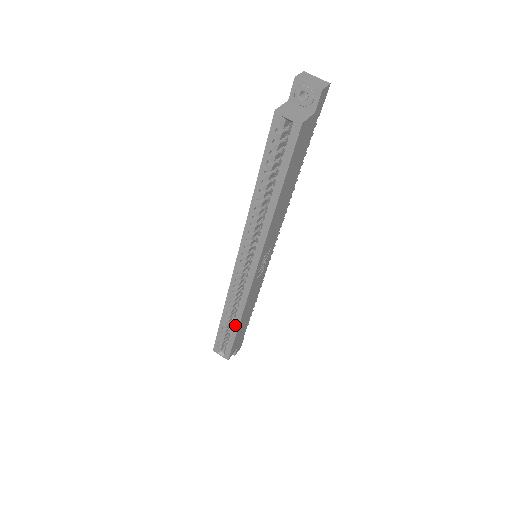
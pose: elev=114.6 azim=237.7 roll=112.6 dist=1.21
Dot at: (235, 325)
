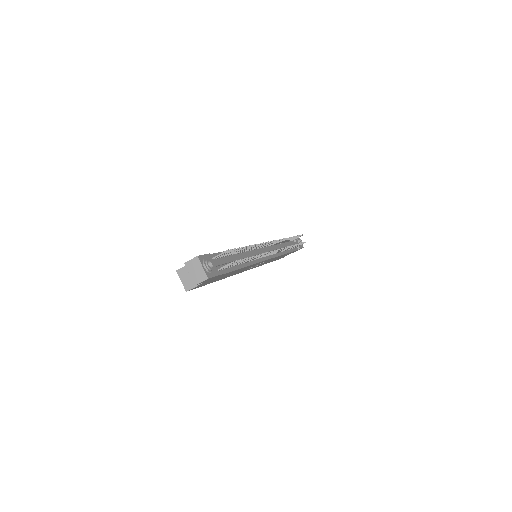
Dot at: occluded
